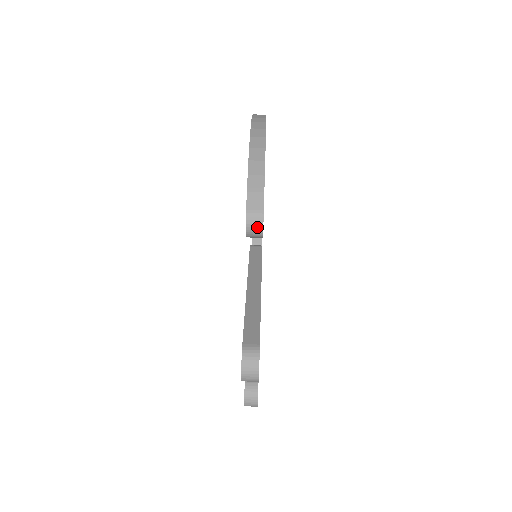
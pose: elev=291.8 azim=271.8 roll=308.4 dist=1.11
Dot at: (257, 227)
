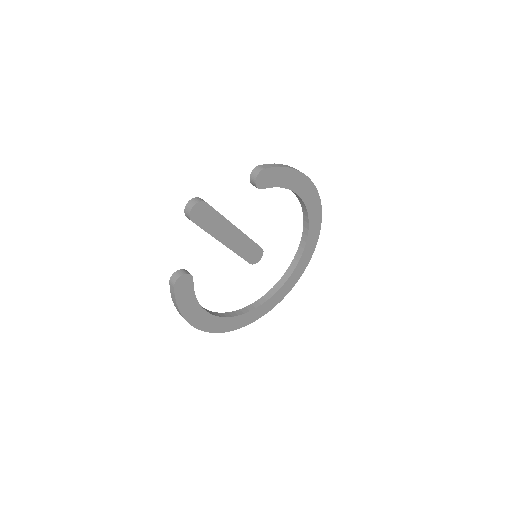
Dot at: (256, 172)
